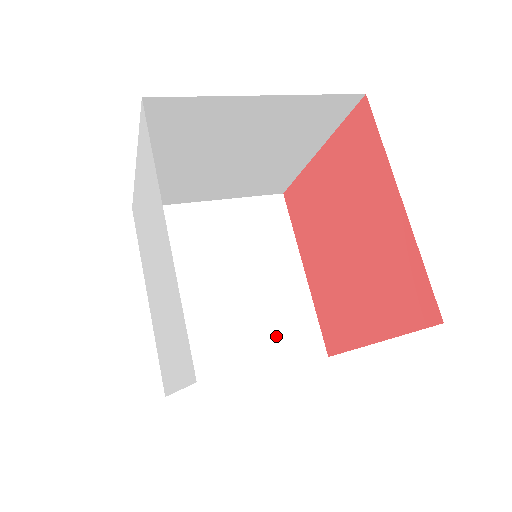
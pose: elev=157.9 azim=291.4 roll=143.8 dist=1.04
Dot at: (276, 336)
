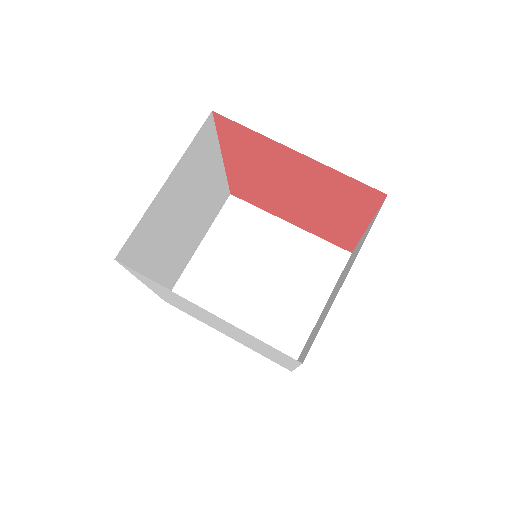
Dot at: (208, 215)
